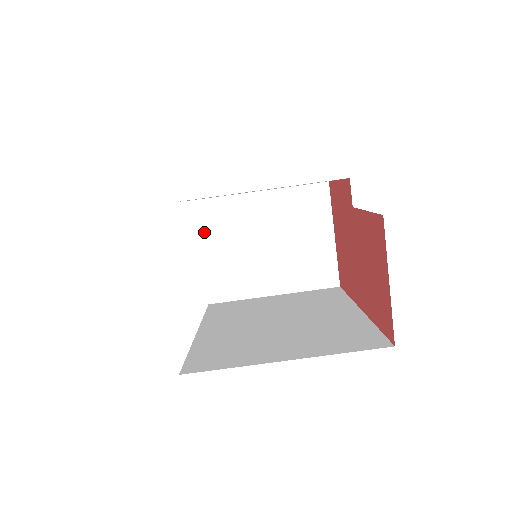
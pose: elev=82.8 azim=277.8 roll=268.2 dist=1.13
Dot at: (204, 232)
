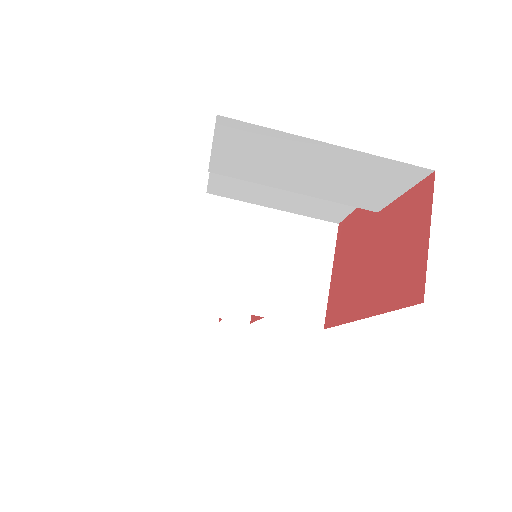
Dot at: (206, 226)
